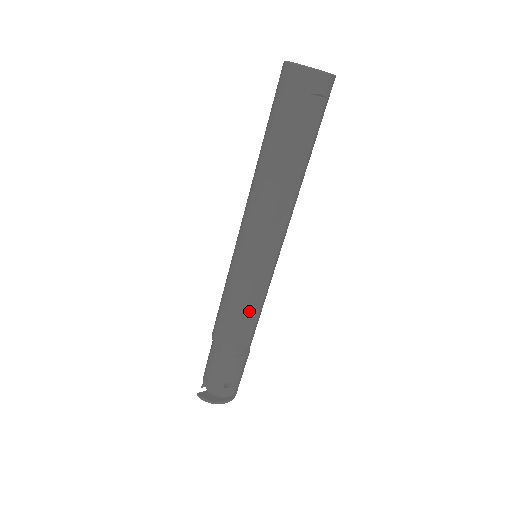
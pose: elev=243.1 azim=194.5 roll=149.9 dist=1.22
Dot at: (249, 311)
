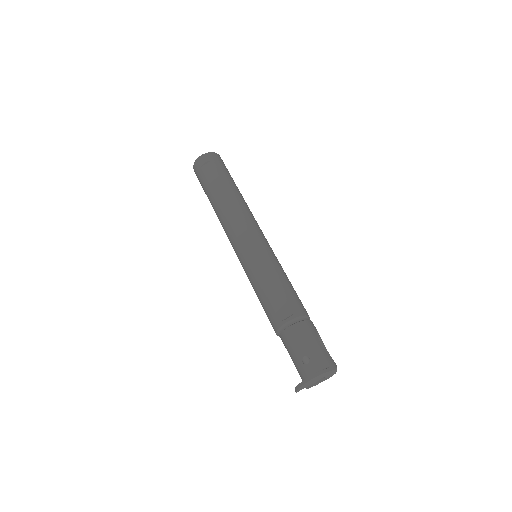
Dot at: (266, 286)
